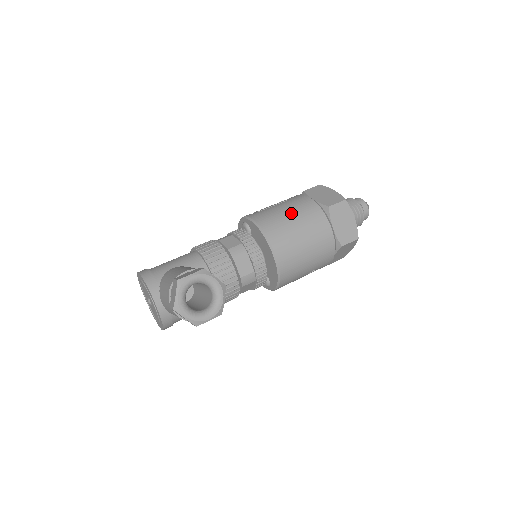
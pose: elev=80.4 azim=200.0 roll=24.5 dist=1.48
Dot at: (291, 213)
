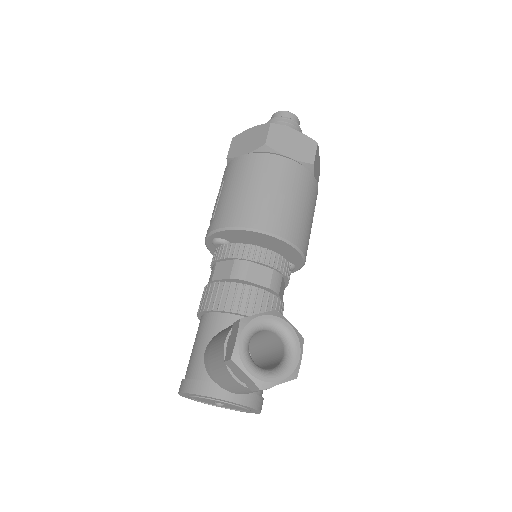
Dot at: (242, 185)
